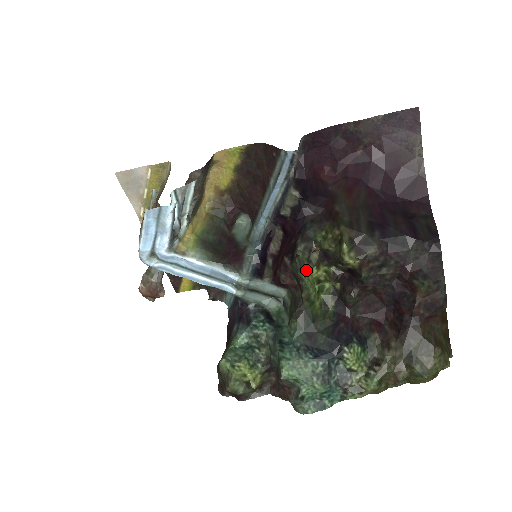
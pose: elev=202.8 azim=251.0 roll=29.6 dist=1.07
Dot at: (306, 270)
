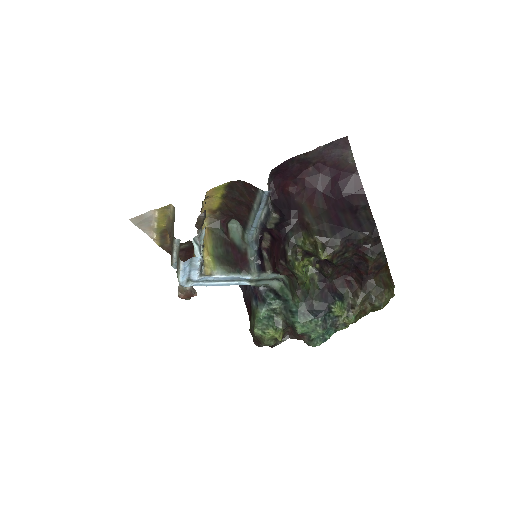
Dot at: (296, 266)
